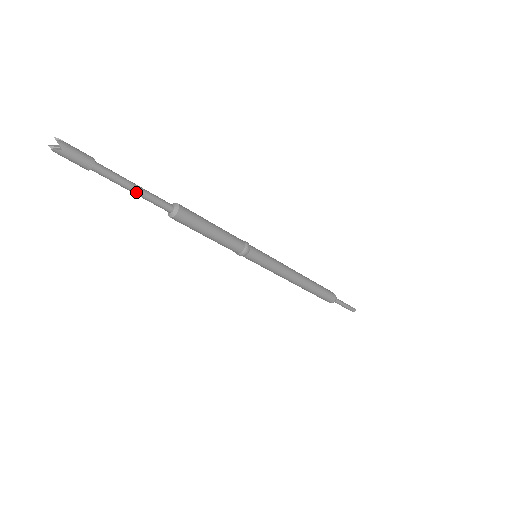
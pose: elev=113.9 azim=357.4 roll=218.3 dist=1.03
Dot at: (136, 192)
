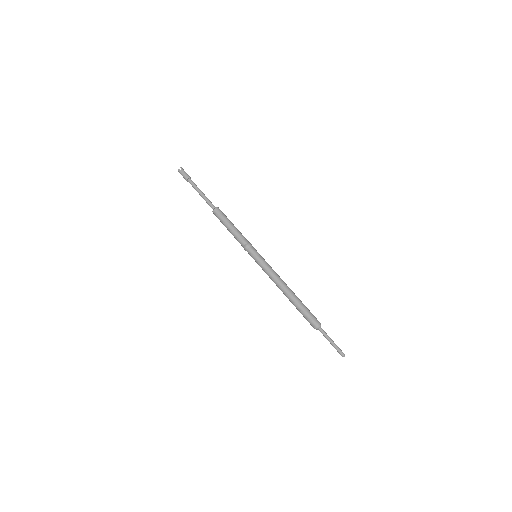
Dot at: (201, 194)
